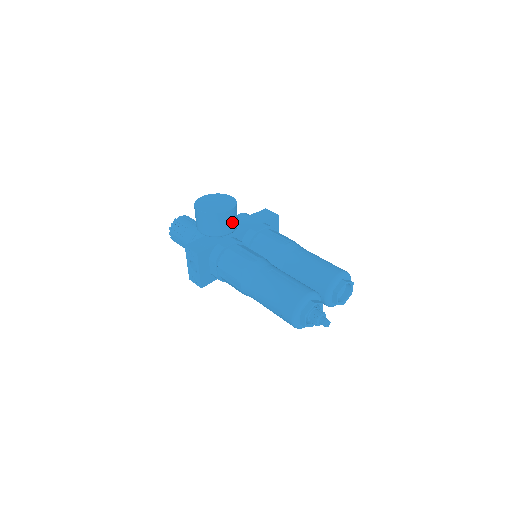
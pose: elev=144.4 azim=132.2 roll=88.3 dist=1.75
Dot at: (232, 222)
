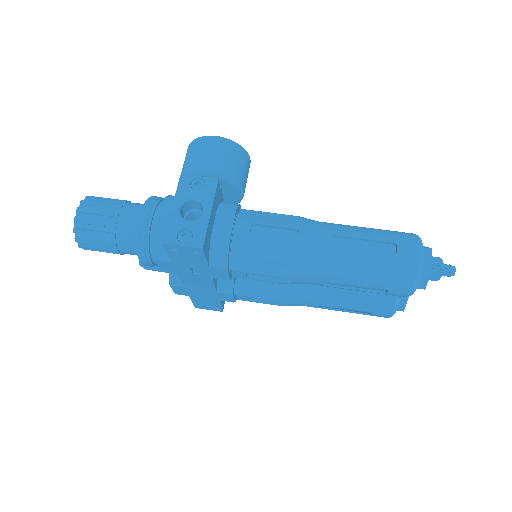
Dot at: (246, 182)
